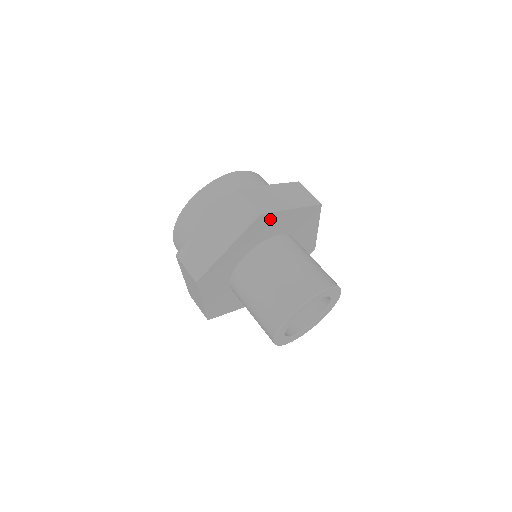
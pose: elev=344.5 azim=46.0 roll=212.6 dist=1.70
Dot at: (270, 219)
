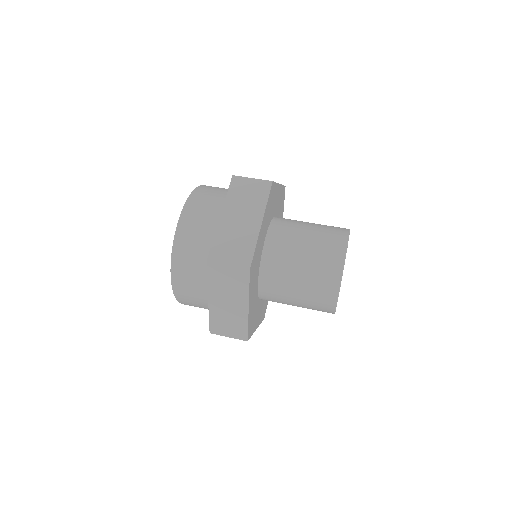
Dot at: (274, 192)
